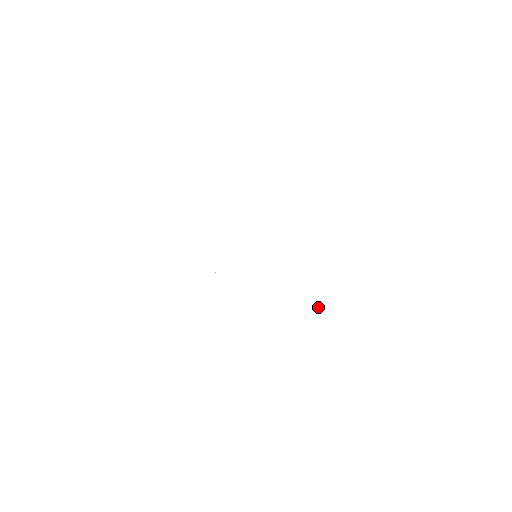
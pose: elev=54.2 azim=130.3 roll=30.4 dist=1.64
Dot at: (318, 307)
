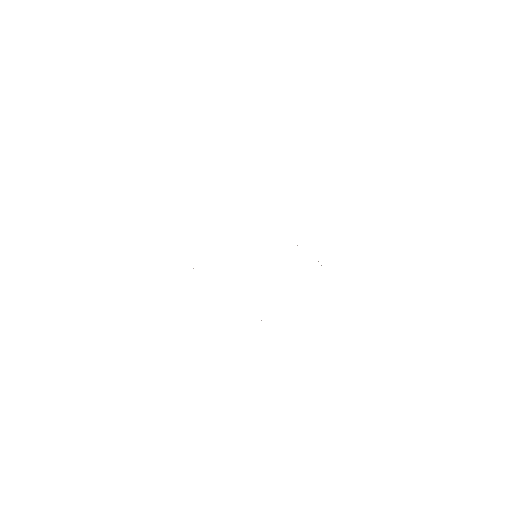
Dot at: occluded
